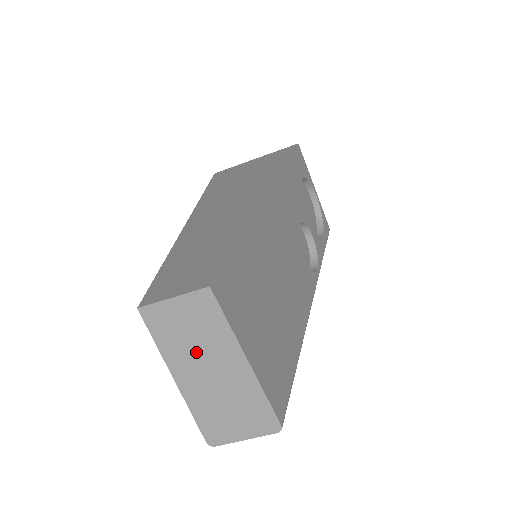
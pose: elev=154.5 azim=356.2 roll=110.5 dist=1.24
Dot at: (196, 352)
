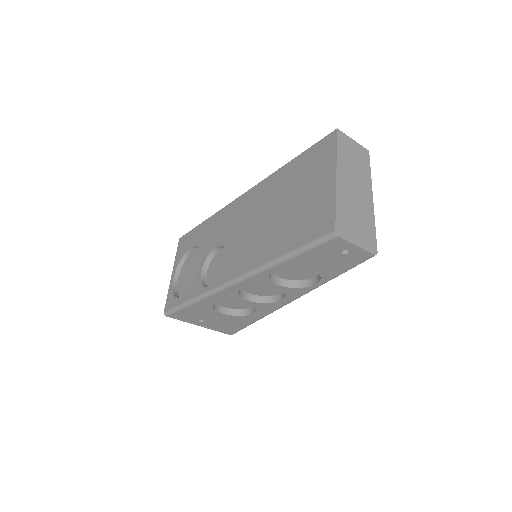
Dot at: (353, 171)
